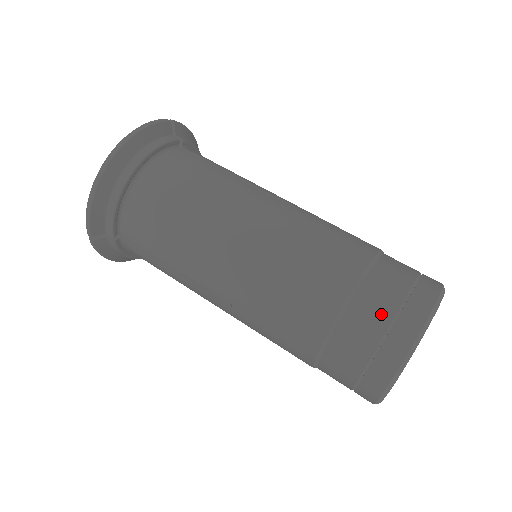
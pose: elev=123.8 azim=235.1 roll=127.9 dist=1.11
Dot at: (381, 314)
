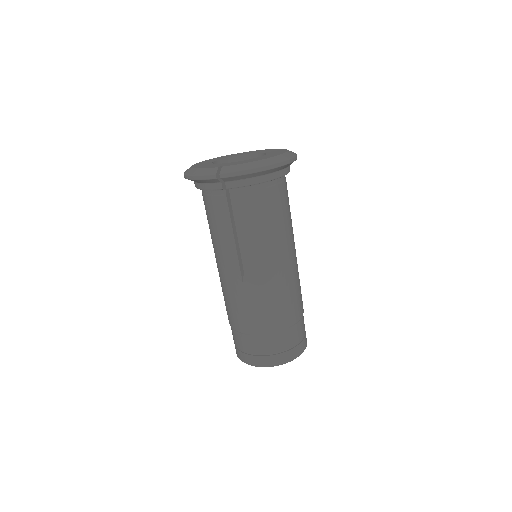
Dot at: occluded
